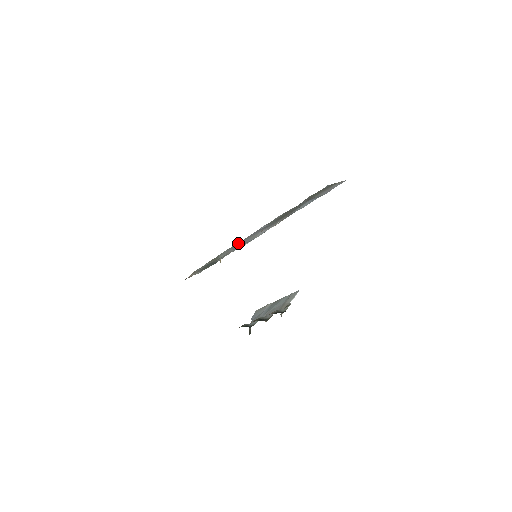
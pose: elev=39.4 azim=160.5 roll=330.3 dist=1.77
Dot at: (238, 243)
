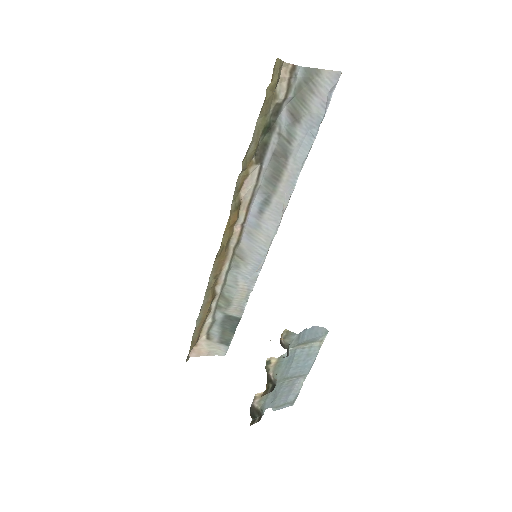
Dot at: (240, 251)
